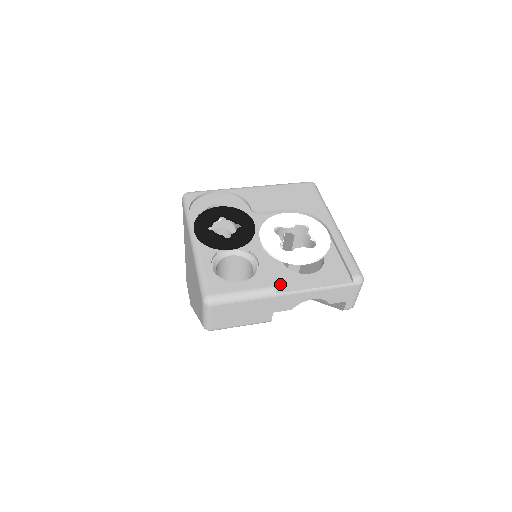
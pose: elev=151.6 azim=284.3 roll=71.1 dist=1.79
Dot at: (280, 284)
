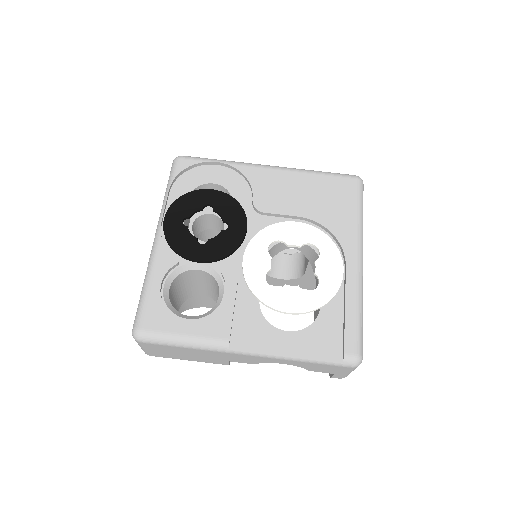
Dot at: (240, 336)
